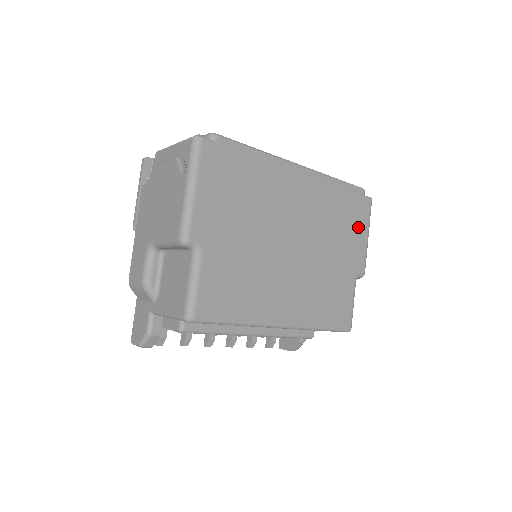
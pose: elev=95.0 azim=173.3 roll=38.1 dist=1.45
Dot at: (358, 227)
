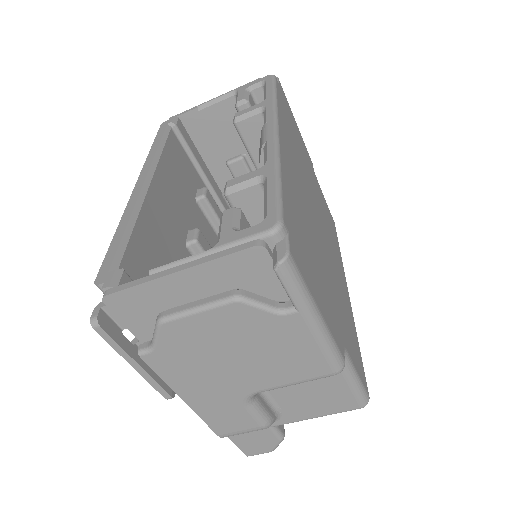
Dot at: (295, 126)
